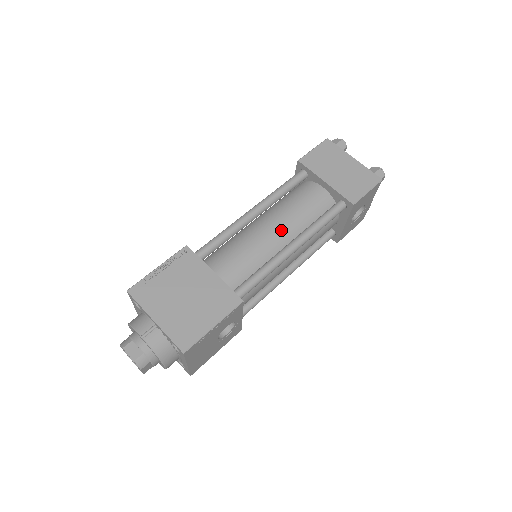
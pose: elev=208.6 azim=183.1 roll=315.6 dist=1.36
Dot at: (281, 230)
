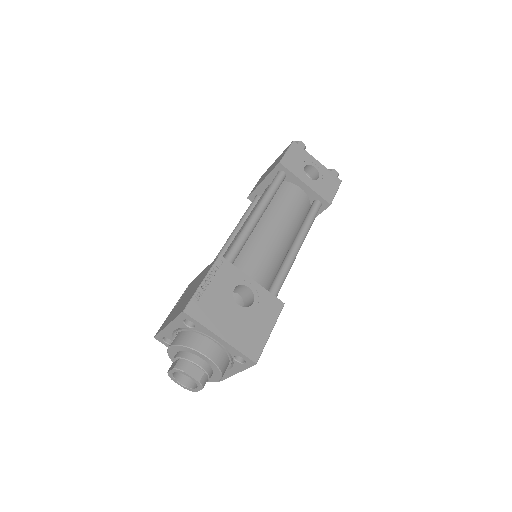
Dot at: occluded
